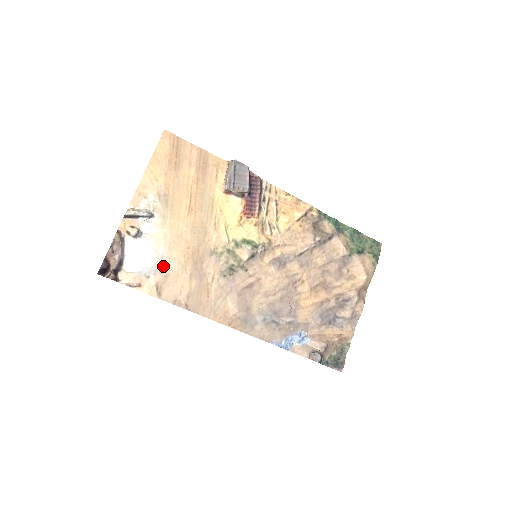
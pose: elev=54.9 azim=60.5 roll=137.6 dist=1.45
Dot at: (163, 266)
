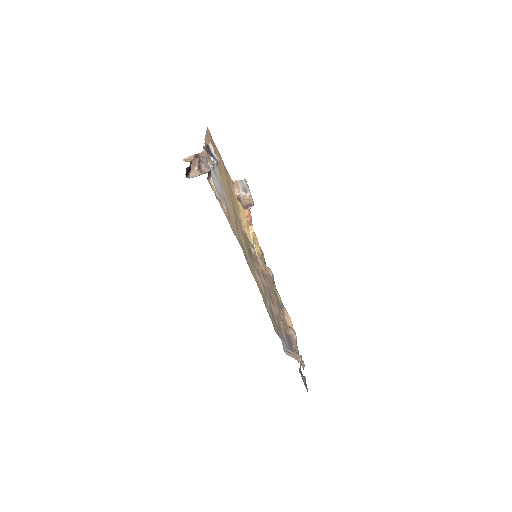
Dot at: (227, 205)
